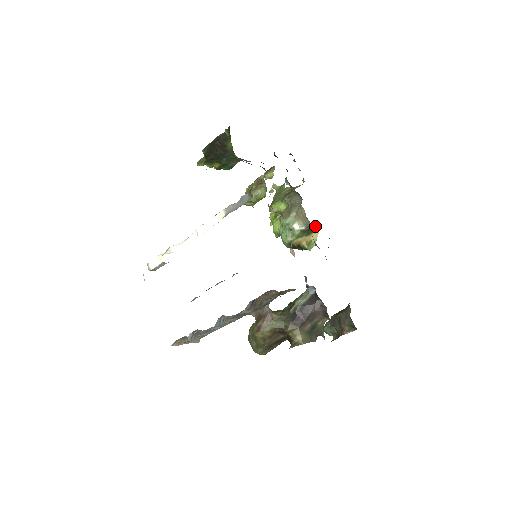
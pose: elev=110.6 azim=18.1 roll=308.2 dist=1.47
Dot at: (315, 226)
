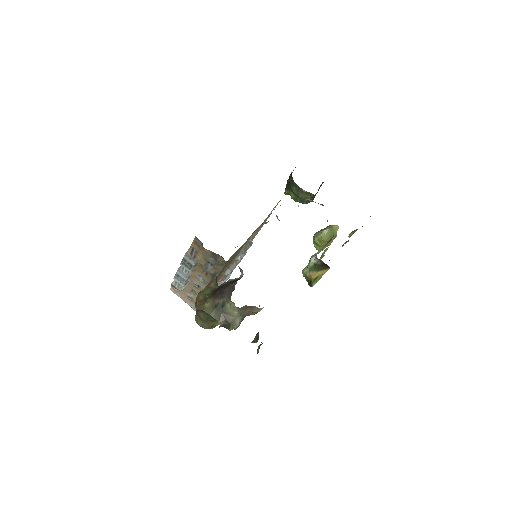
Dot at: occluded
